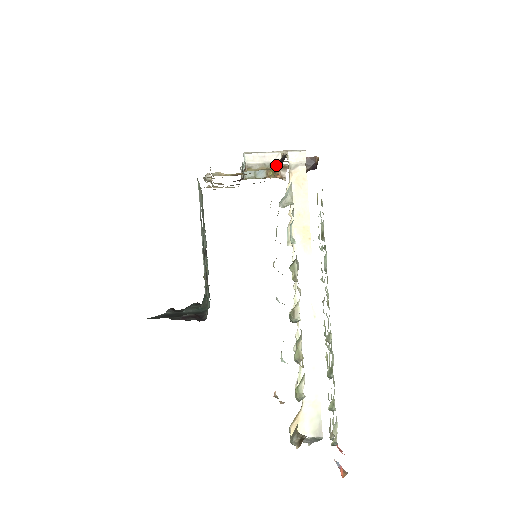
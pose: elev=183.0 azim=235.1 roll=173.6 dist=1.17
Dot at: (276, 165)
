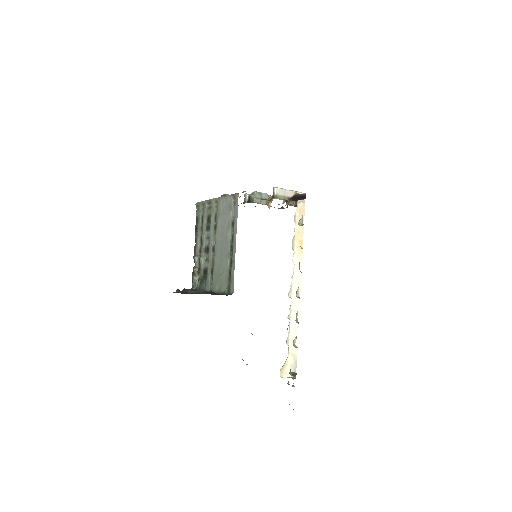
Dot at: (291, 199)
